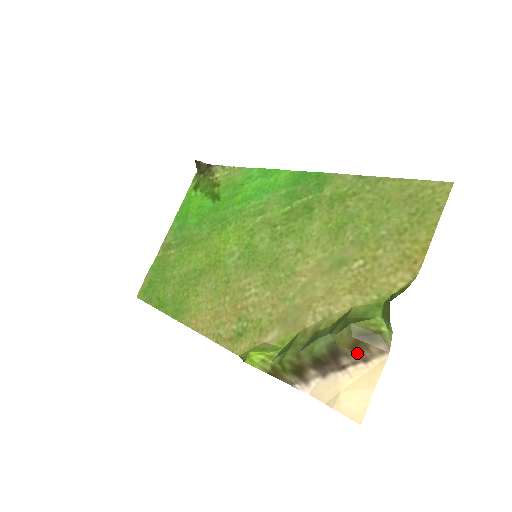
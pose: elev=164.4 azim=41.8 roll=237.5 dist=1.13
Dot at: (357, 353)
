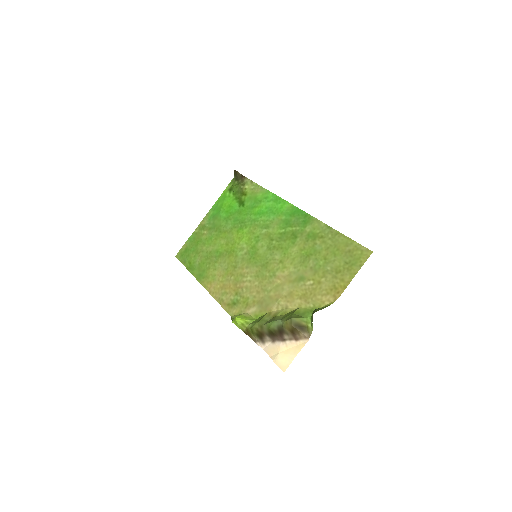
Dot at: (293, 334)
